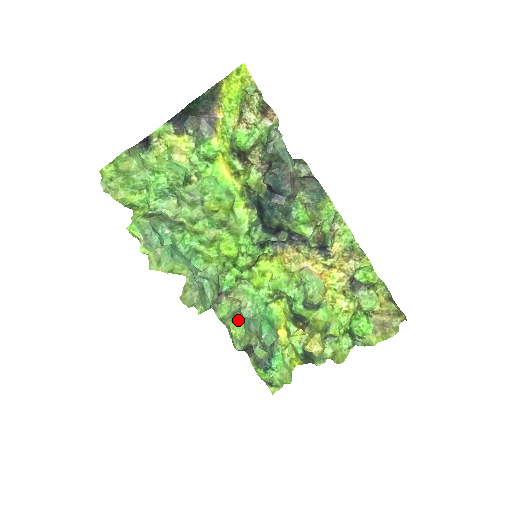
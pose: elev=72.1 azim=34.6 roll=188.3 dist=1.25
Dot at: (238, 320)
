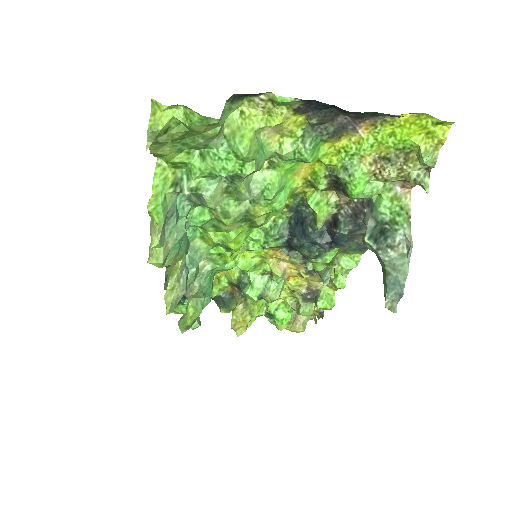
Dot at: (199, 307)
